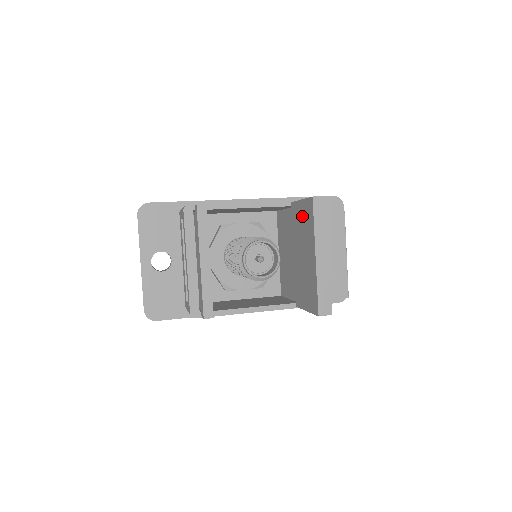
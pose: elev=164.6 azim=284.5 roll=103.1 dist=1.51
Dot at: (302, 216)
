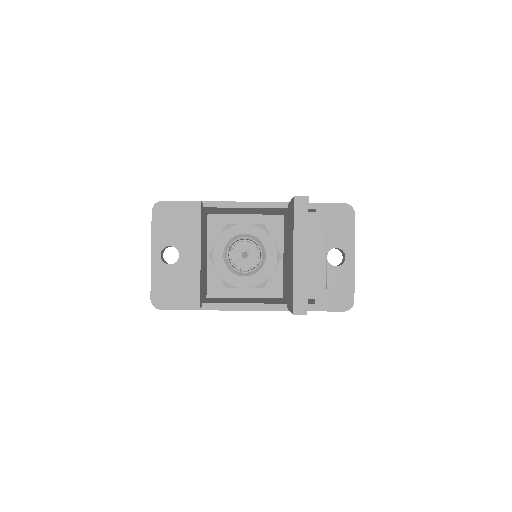
Dot at: (290, 216)
